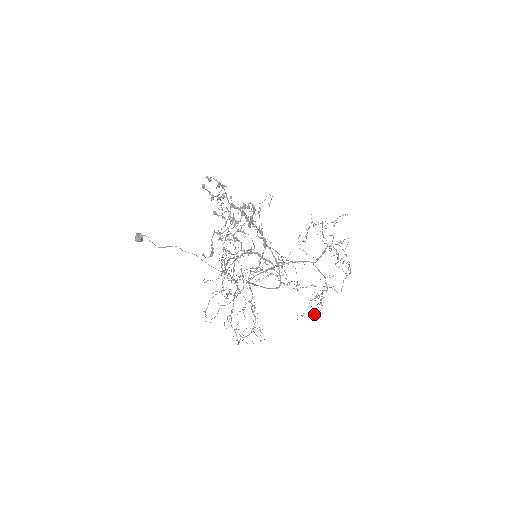
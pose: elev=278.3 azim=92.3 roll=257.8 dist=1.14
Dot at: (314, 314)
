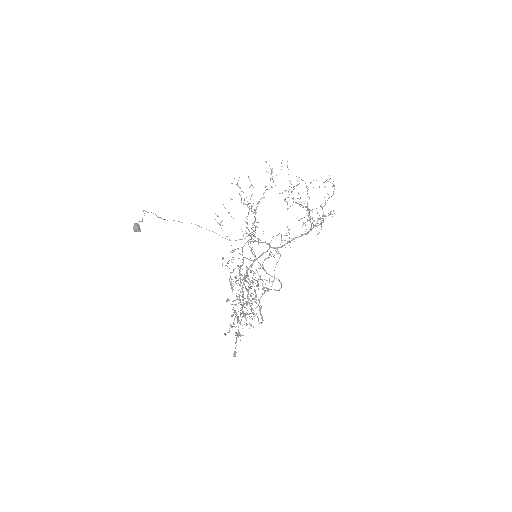
Dot at: occluded
